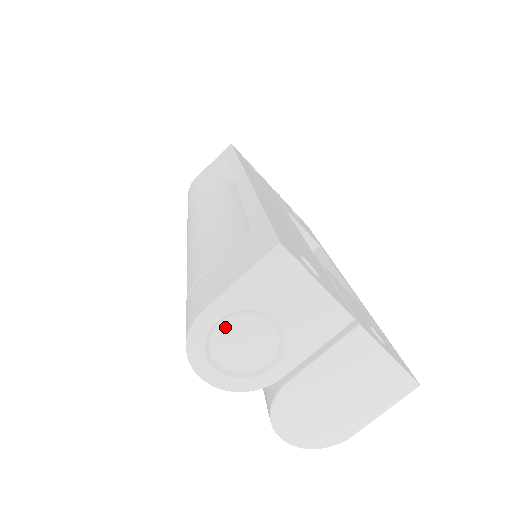
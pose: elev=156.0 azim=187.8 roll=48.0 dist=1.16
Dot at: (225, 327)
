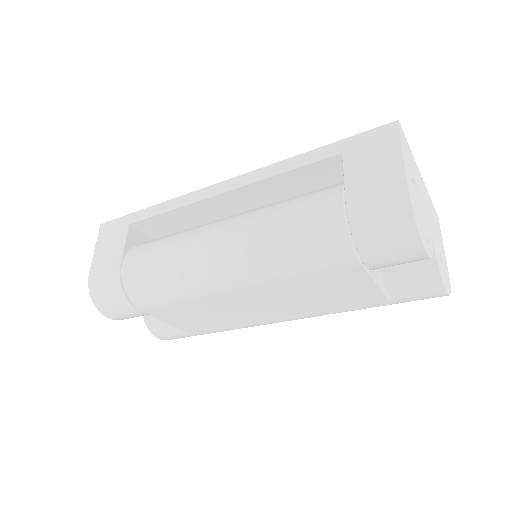
Dot at: (414, 197)
